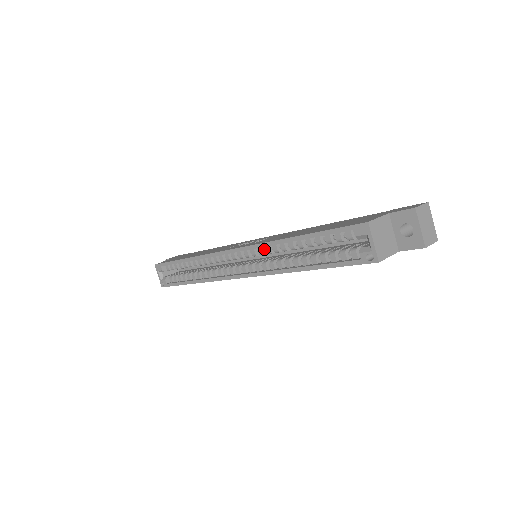
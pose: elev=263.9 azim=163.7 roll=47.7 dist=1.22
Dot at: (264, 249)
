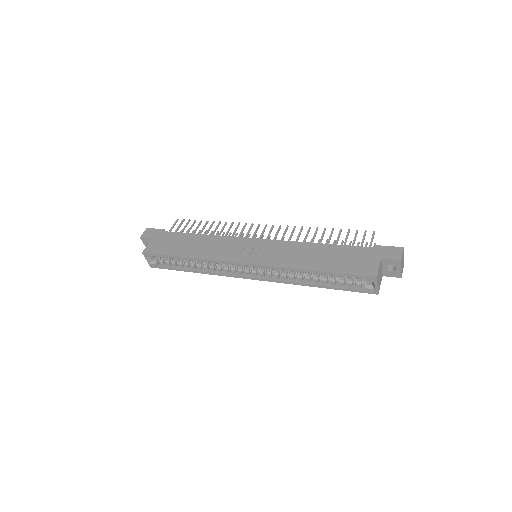
Dot at: occluded
